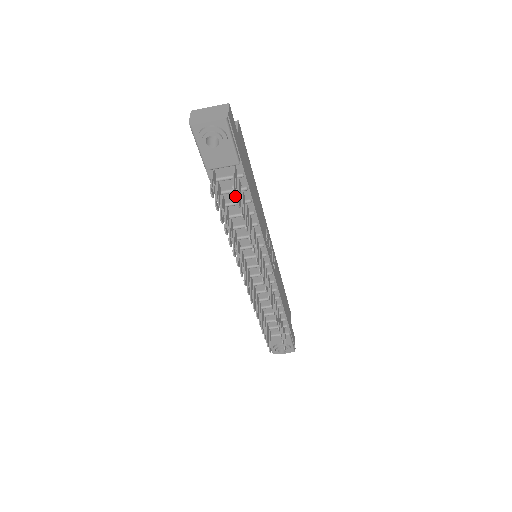
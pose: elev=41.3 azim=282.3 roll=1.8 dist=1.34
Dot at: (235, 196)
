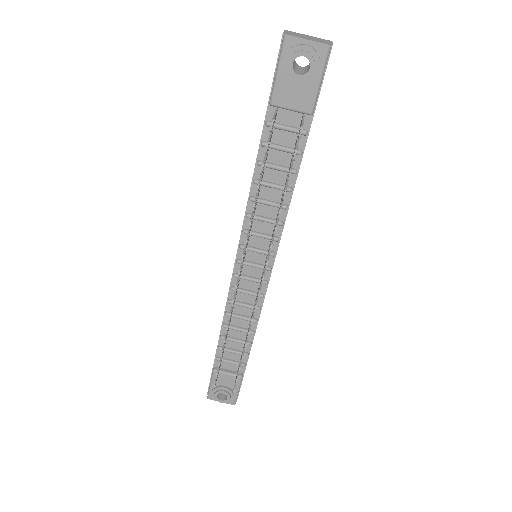
Dot at: (281, 158)
